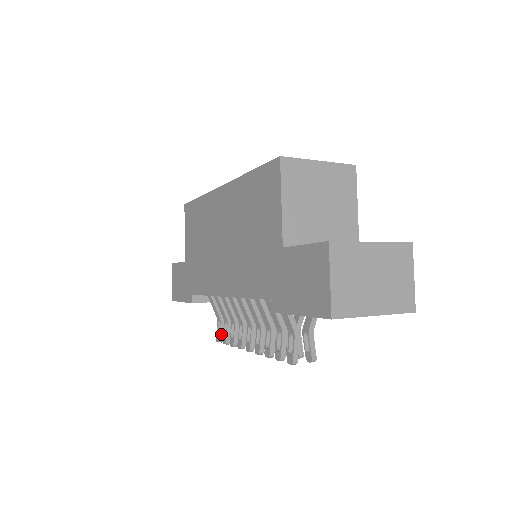
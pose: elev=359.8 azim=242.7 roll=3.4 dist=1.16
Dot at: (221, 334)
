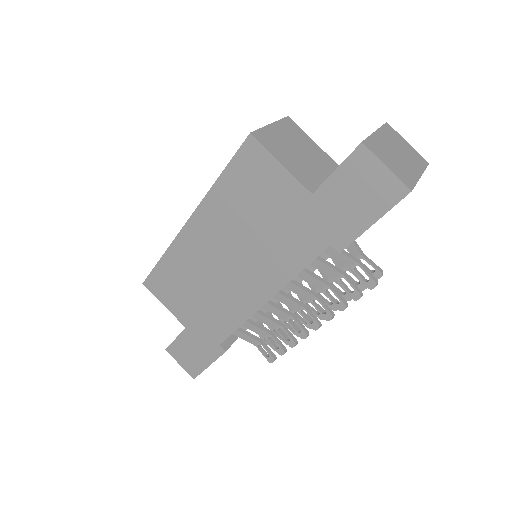
Dot at: (270, 353)
